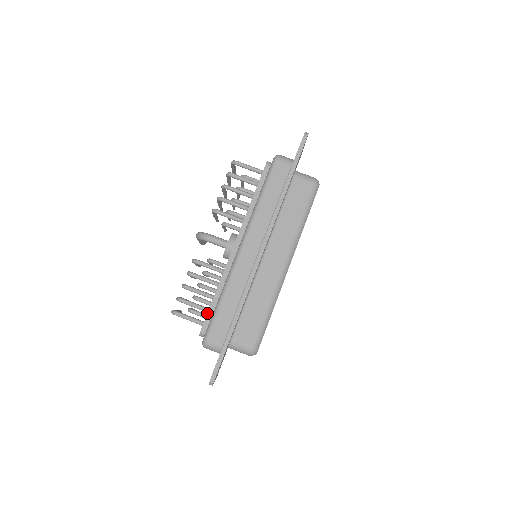
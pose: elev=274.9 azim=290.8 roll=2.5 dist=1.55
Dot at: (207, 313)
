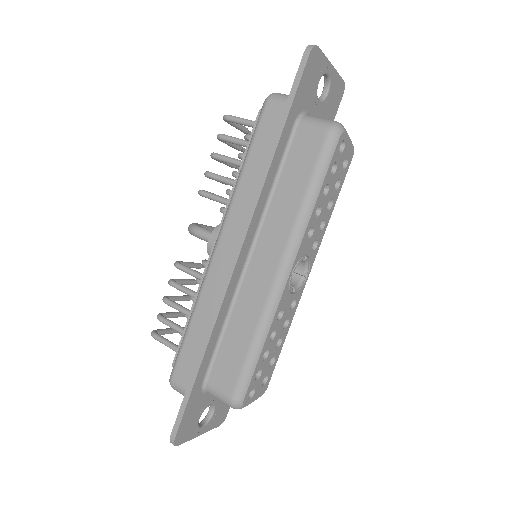
Dot at: (180, 340)
